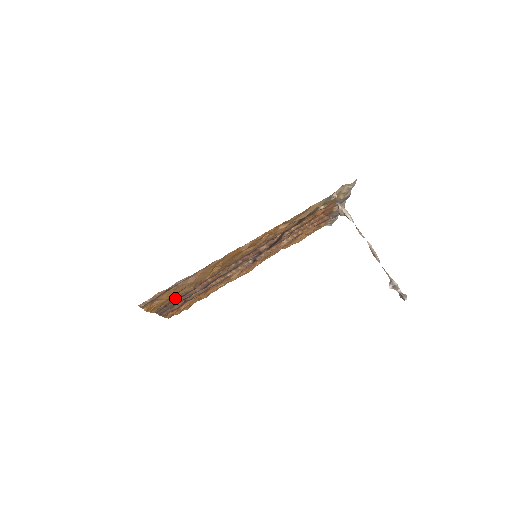
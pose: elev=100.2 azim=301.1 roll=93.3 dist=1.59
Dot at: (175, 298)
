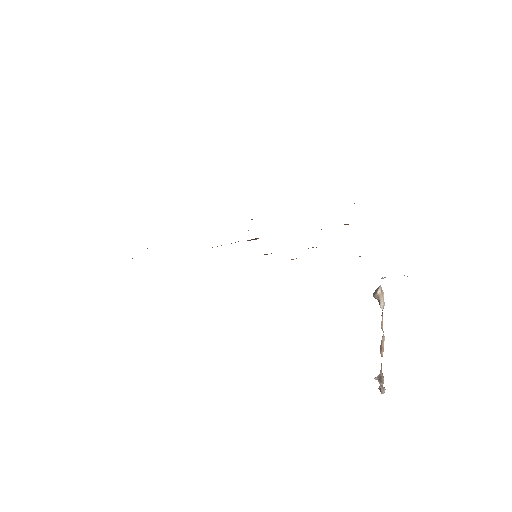
Dot at: occluded
